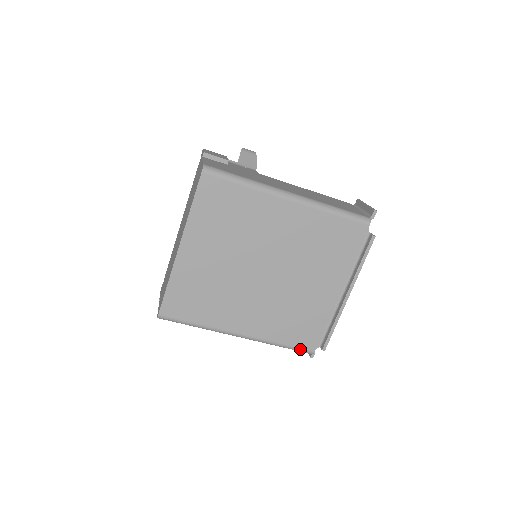
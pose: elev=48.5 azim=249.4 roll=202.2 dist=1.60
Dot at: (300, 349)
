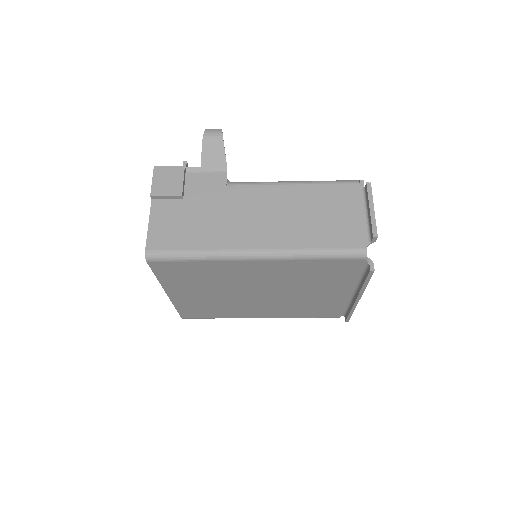
Dot at: (324, 317)
